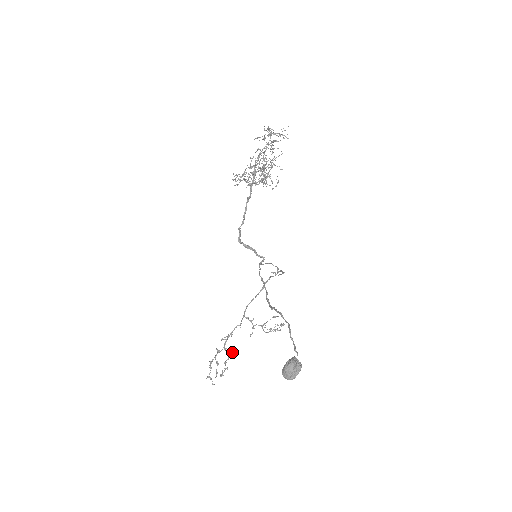
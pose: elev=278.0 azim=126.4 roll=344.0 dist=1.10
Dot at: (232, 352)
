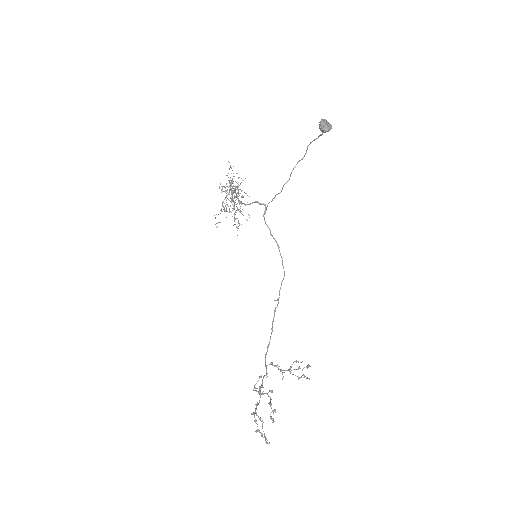
Dot at: (272, 391)
